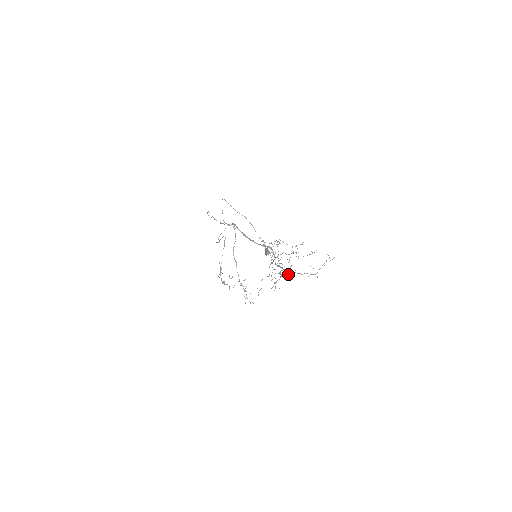
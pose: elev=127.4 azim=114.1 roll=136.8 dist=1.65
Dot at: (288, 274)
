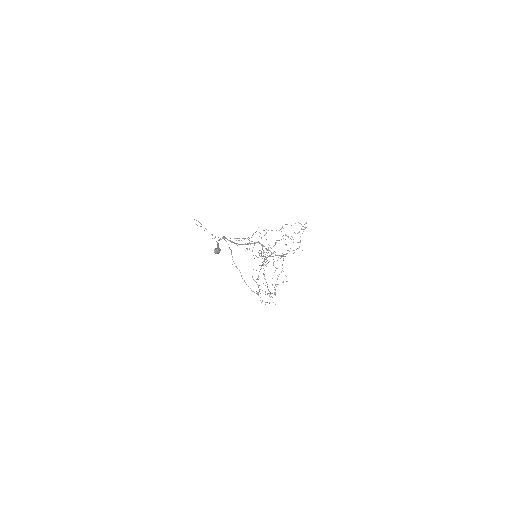
Dot at: (277, 260)
